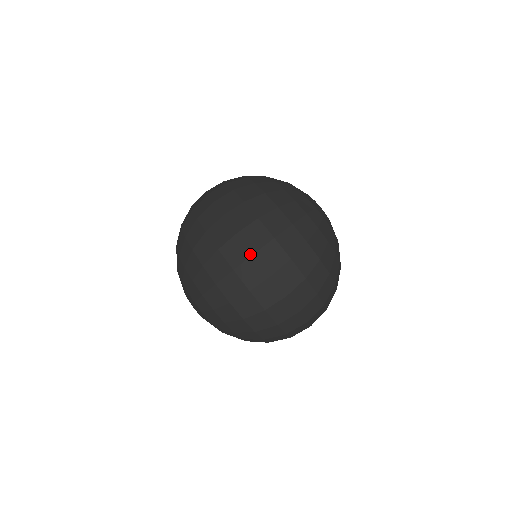
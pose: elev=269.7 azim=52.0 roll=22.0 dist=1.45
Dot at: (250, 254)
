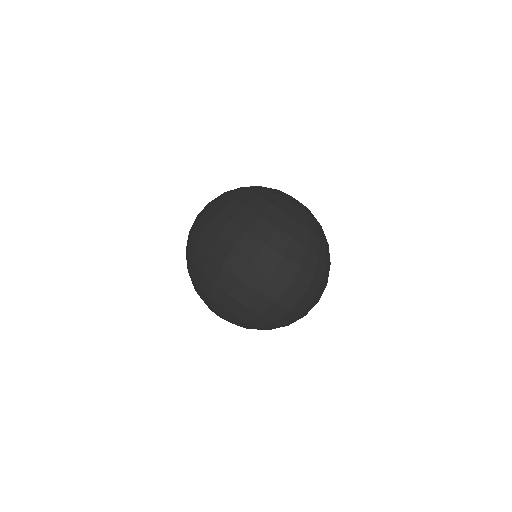
Dot at: (249, 263)
